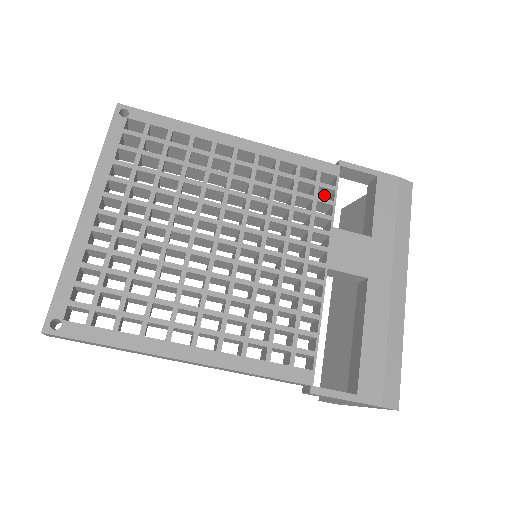
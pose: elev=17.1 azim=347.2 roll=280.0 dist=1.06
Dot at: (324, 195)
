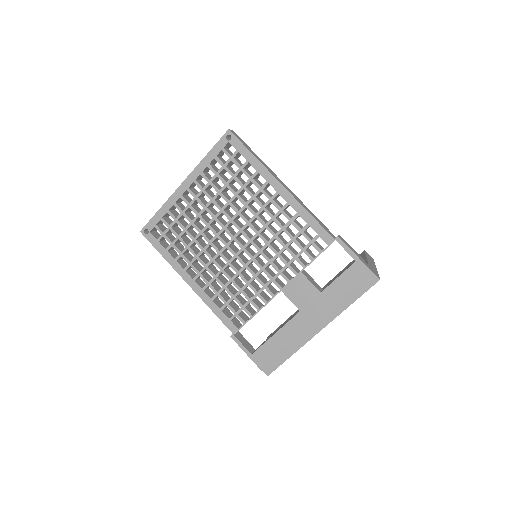
Dot at: occluded
